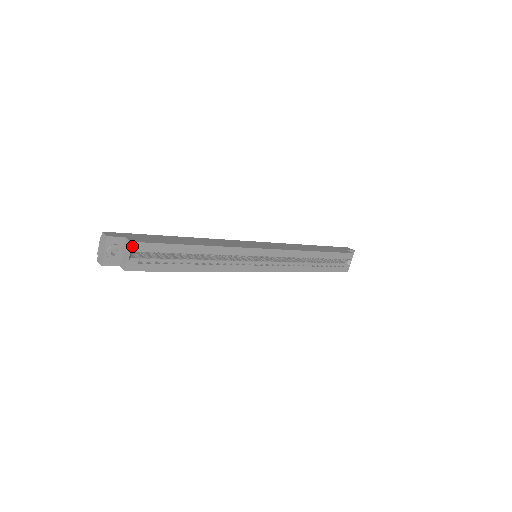
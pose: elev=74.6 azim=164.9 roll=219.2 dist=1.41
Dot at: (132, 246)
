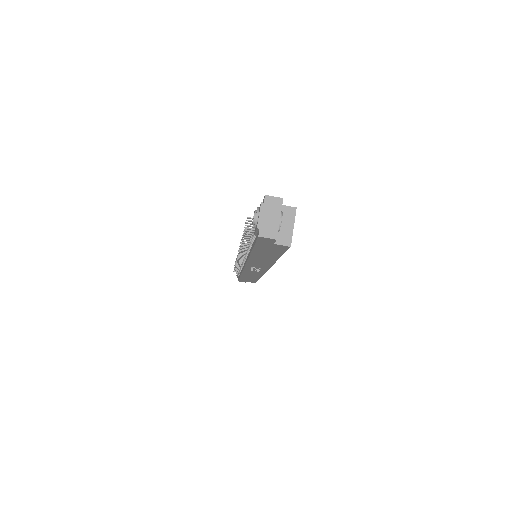
Dot at: (295, 214)
